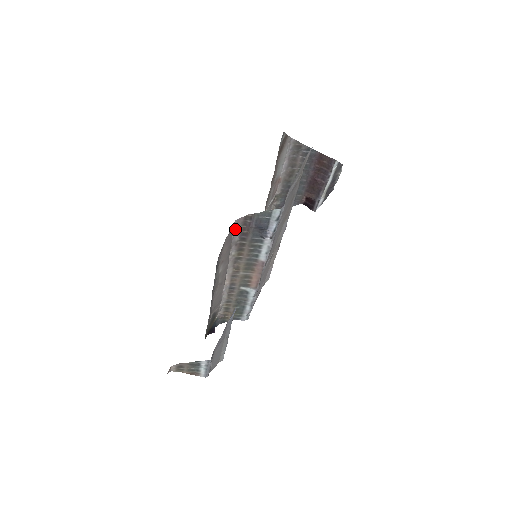
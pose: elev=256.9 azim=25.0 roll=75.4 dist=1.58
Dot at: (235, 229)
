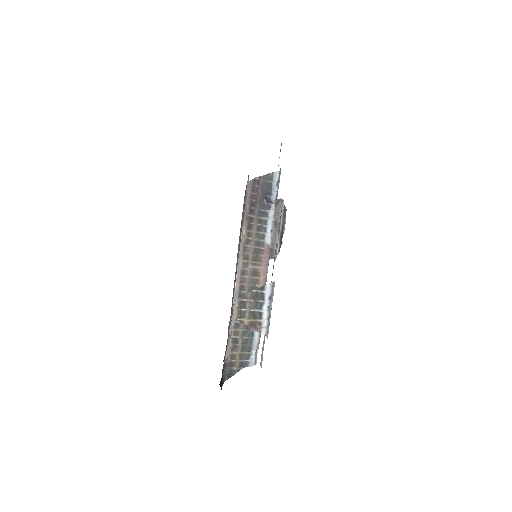
Dot at: (246, 195)
